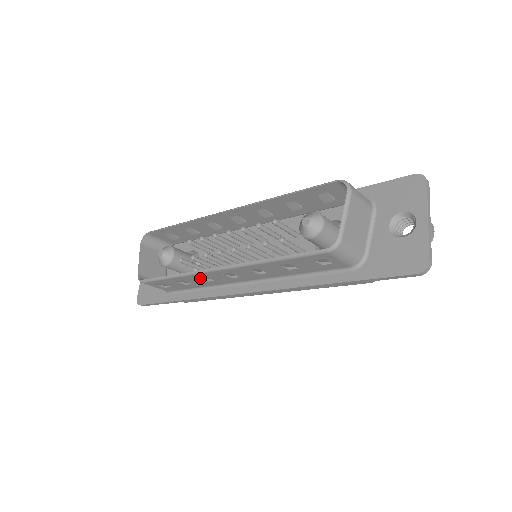
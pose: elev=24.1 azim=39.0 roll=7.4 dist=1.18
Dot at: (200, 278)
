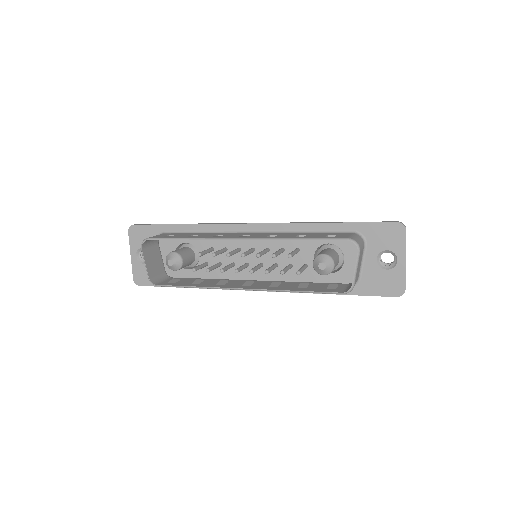
Dot at: (217, 285)
